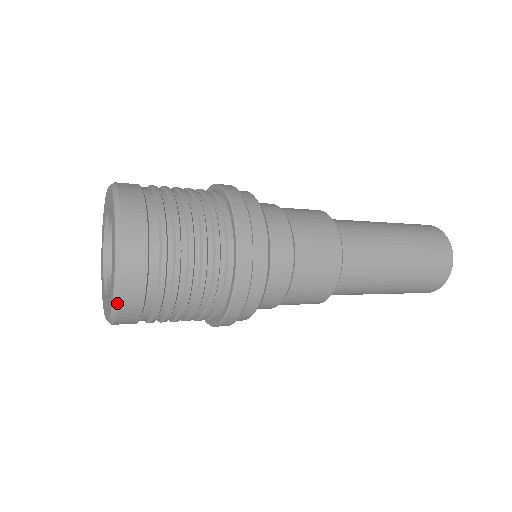
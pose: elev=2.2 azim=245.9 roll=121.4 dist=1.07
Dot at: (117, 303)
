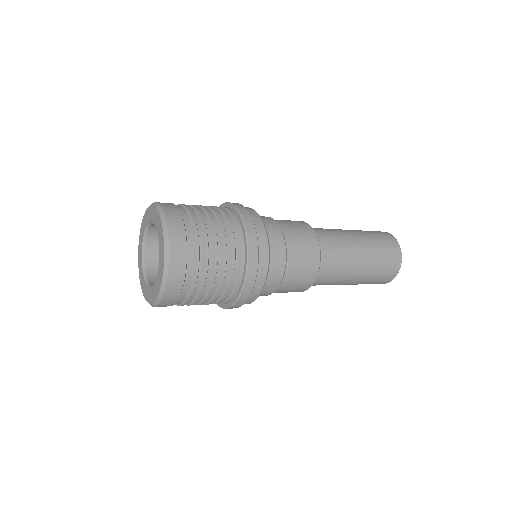
Dot at: (168, 250)
